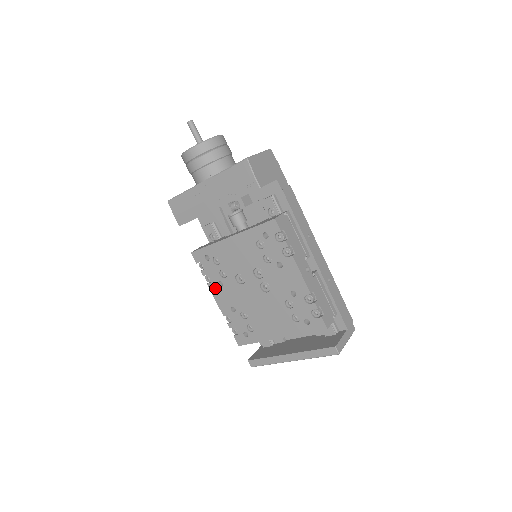
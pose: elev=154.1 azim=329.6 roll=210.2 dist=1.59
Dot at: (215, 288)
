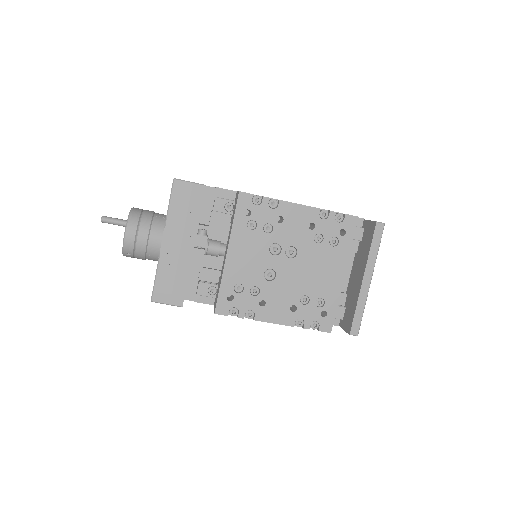
Dot at: (263, 313)
